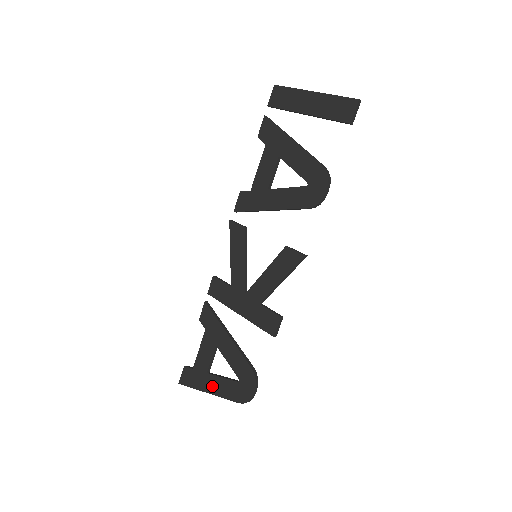
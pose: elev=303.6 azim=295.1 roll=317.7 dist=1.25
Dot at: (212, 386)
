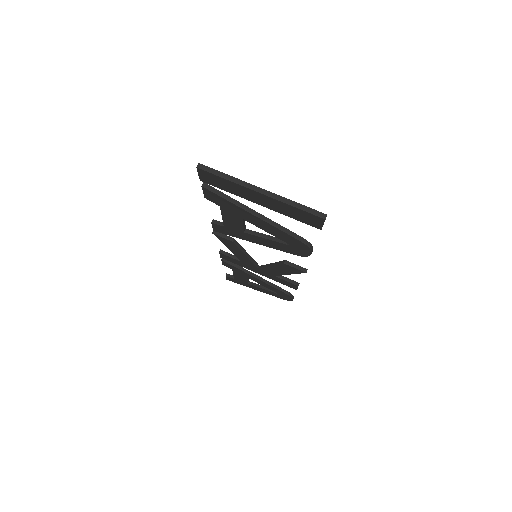
Dot at: (256, 289)
